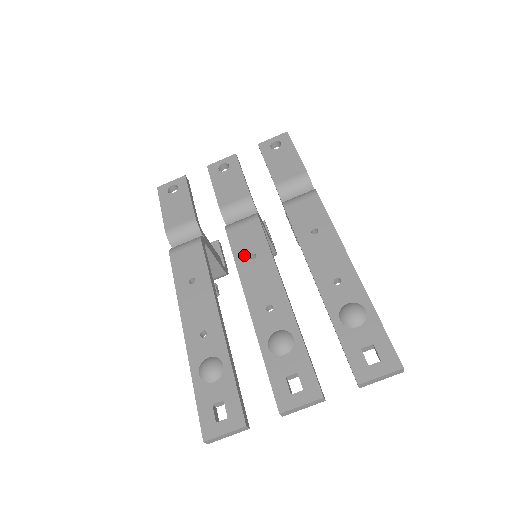
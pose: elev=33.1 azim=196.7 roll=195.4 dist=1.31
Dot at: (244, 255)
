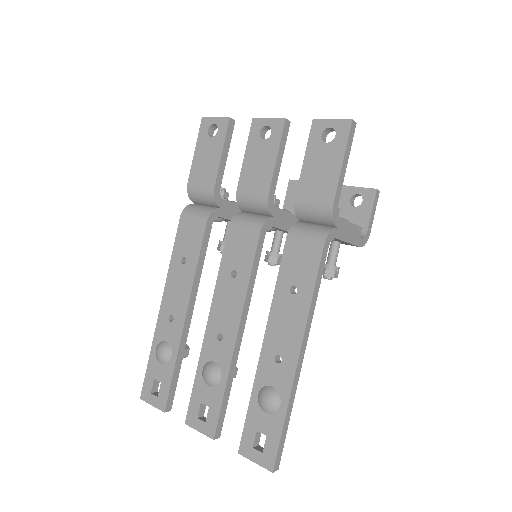
Dot at: (229, 267)
